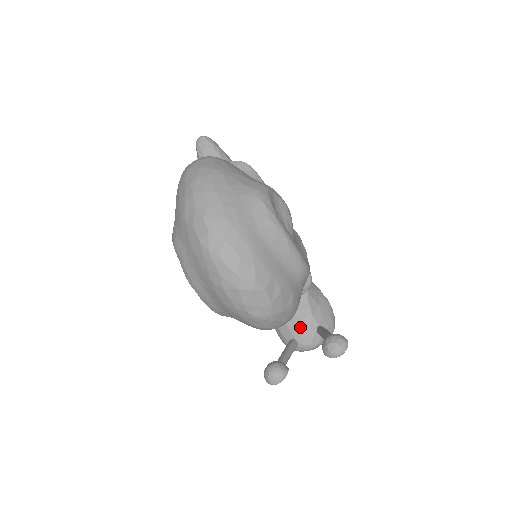
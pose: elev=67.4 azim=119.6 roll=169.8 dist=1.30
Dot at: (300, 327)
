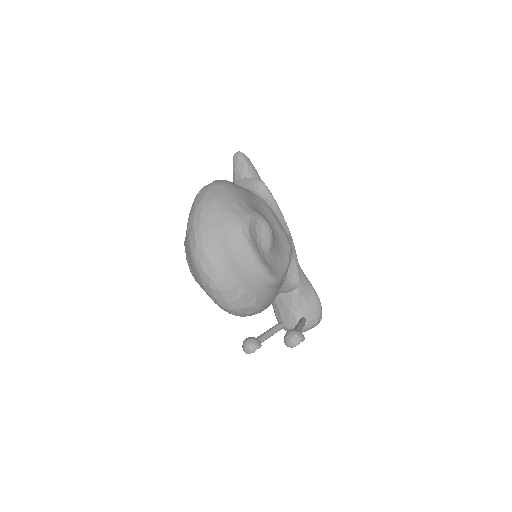
Dot at: (288, 315)
